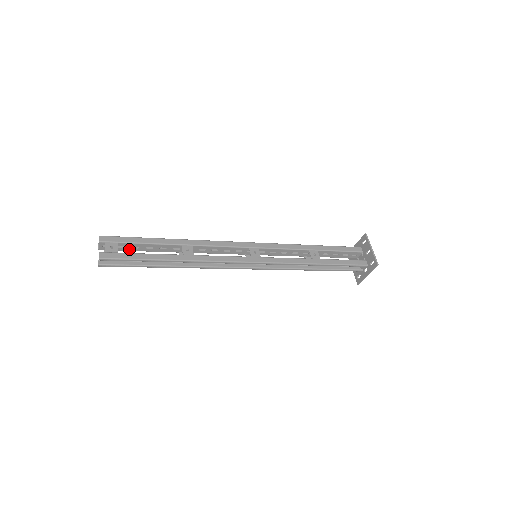
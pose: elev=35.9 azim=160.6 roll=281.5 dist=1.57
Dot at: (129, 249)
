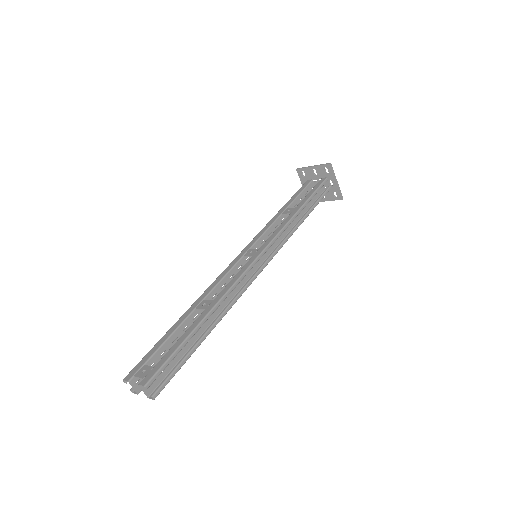
Dot at: occluded
